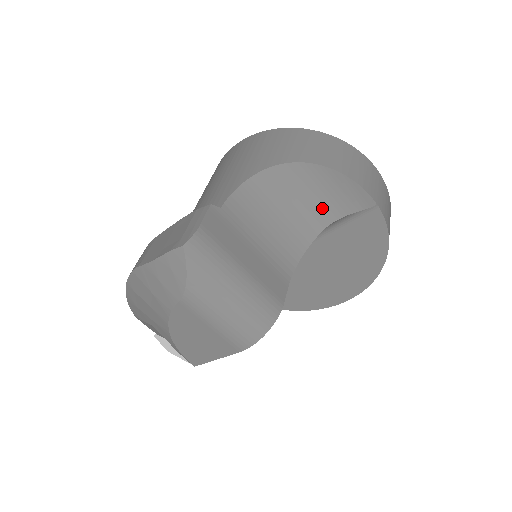
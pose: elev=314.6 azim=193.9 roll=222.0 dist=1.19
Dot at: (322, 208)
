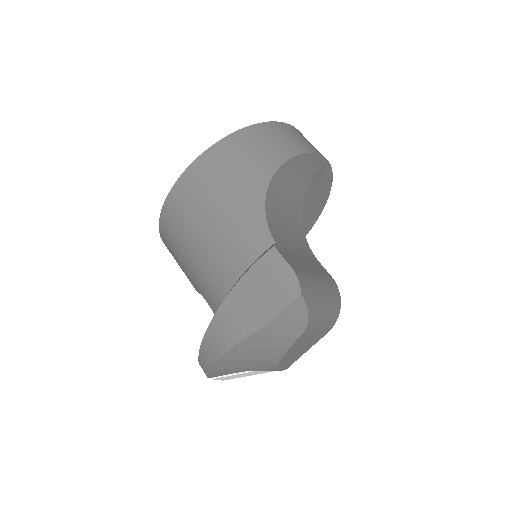
Dot at: (299, 187)
